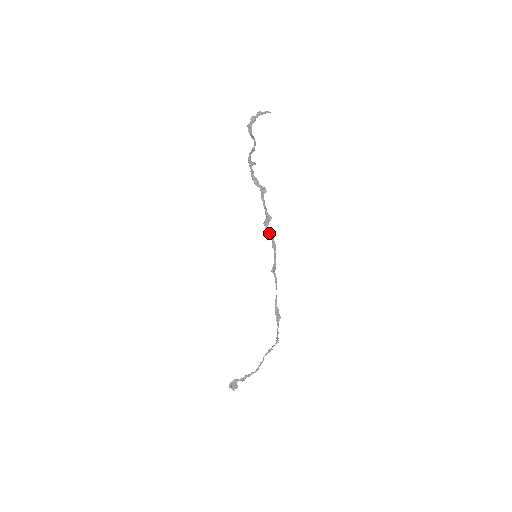
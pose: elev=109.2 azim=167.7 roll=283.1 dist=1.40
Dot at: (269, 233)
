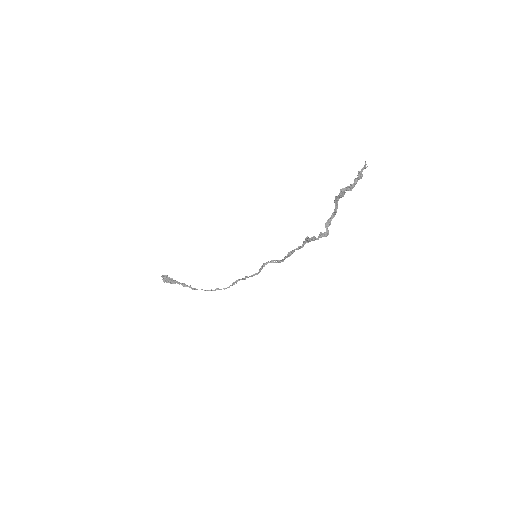
Dot at: occluded
